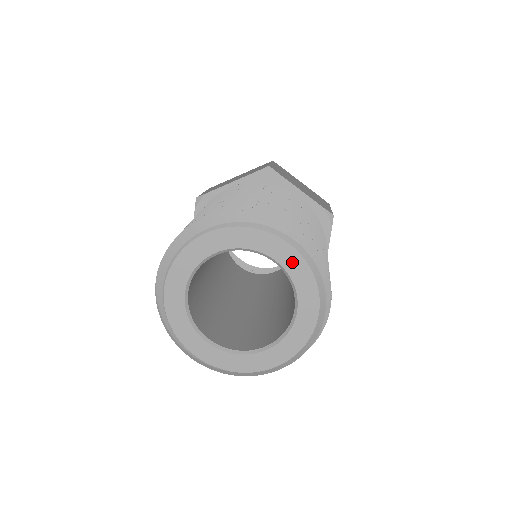
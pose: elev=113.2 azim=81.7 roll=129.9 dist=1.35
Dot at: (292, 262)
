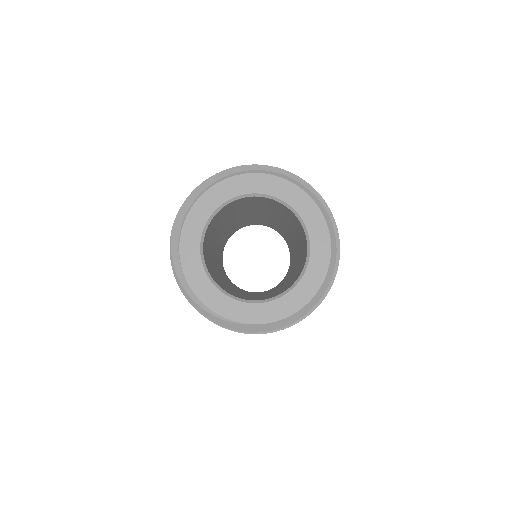
Dot at: (300, 201)
